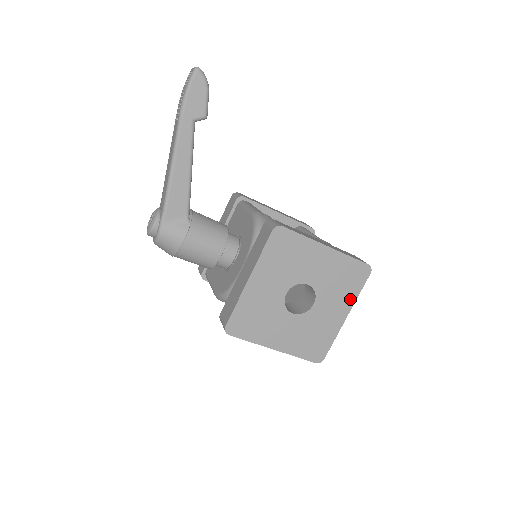
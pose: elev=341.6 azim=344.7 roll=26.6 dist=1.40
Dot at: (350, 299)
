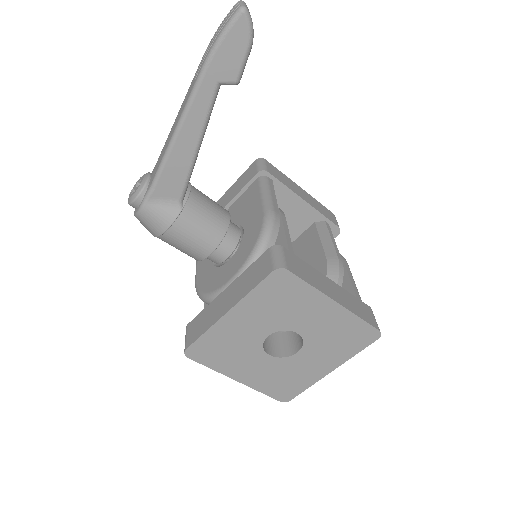
Dot at: (342, 357)
